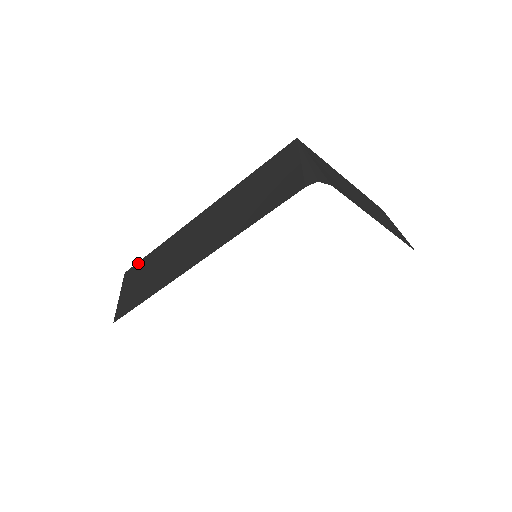
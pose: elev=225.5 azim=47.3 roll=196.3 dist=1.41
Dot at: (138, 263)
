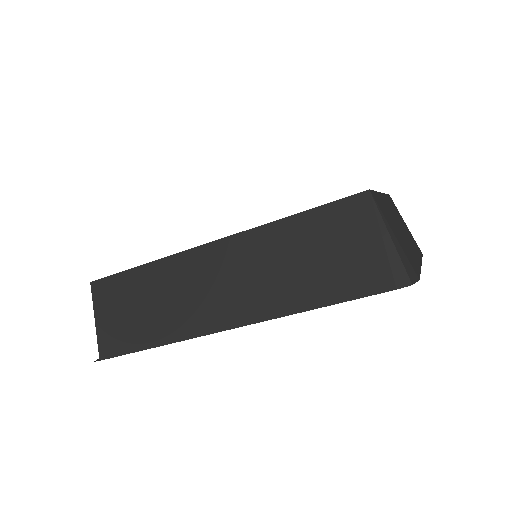
Dot at: (113, 277)
